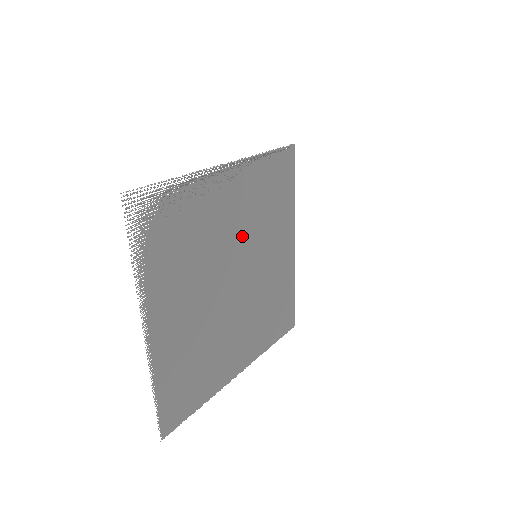
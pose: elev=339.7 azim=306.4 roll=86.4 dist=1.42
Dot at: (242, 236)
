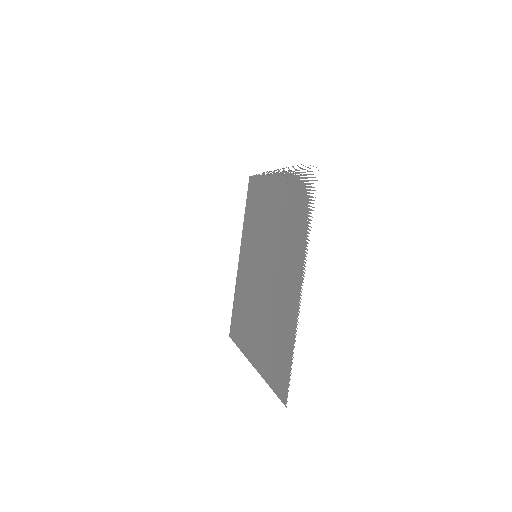
Dot at: (264, 234)
